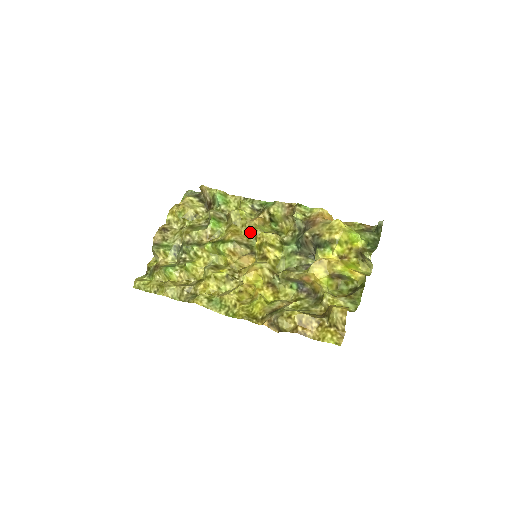
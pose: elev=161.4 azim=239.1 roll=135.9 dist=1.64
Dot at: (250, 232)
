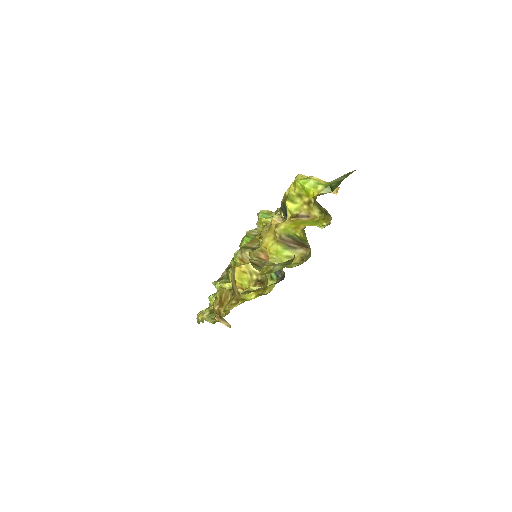
Dot at: occluded
